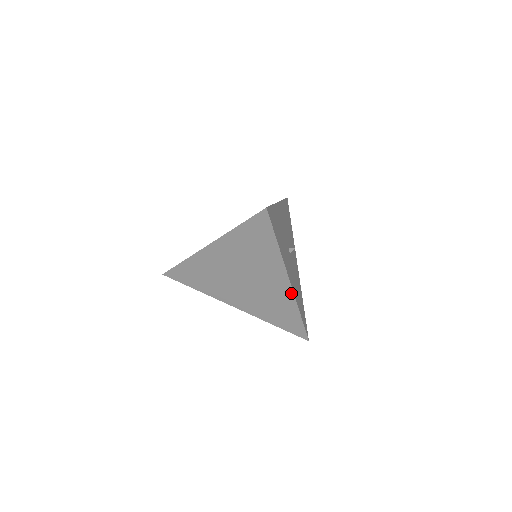
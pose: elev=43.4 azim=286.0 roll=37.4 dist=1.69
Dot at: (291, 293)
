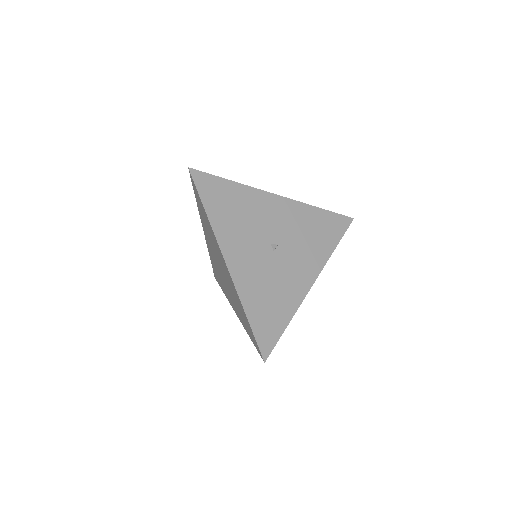
Dot at: (232, 280)
